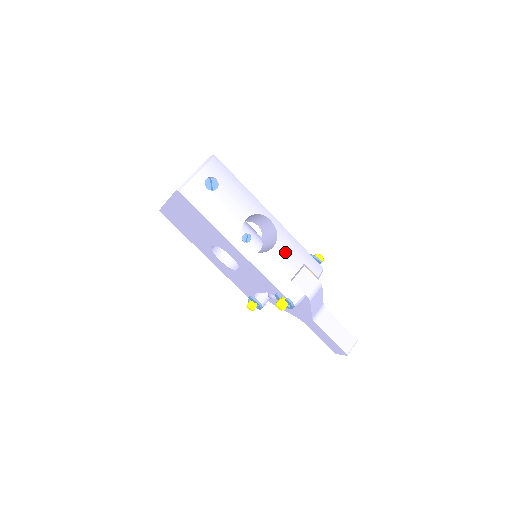
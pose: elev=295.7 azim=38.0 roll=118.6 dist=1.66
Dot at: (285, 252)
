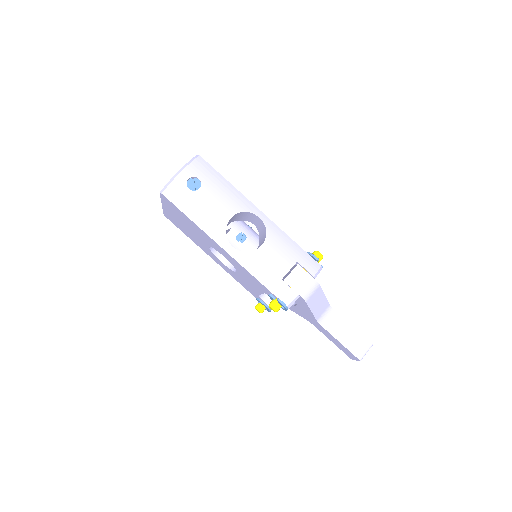
Dot at: (275, 250)
